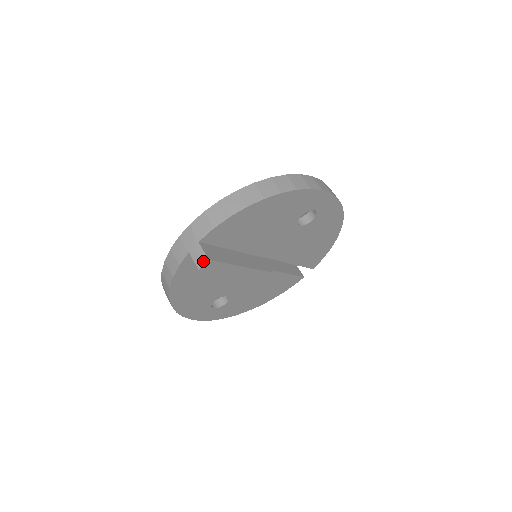
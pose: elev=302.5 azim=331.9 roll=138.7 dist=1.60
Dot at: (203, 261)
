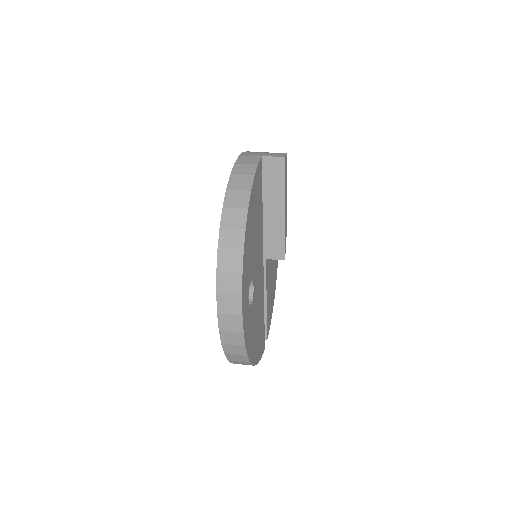
Dot at: (283, 154)
